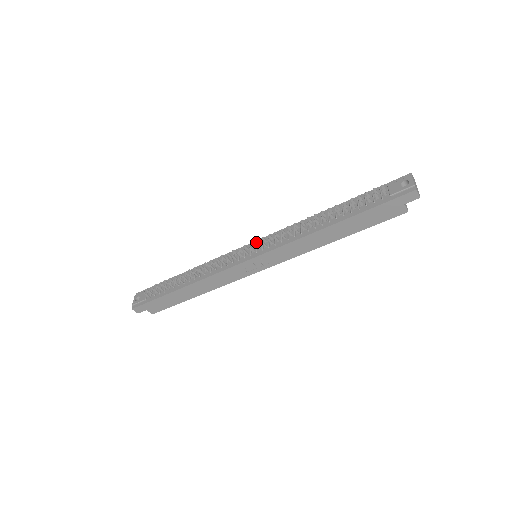
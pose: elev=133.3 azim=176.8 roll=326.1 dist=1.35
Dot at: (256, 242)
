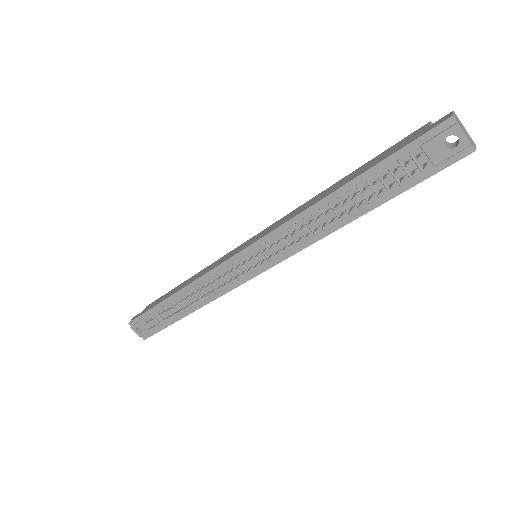
Dot at: (249, 250)
